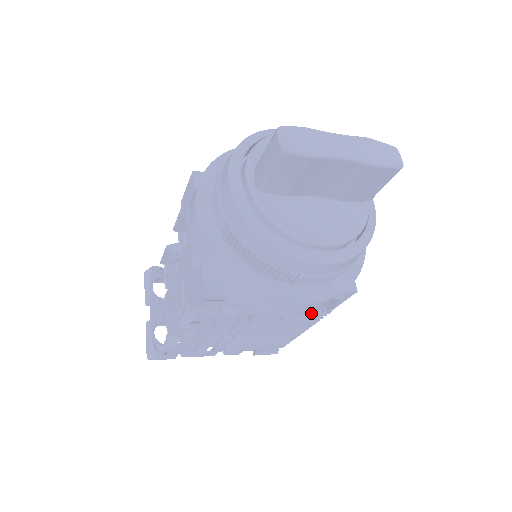
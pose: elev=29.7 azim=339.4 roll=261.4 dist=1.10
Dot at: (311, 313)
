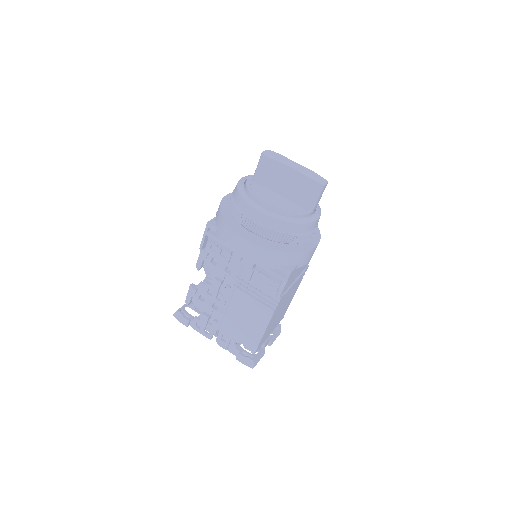
Dot at: (267, 294)
